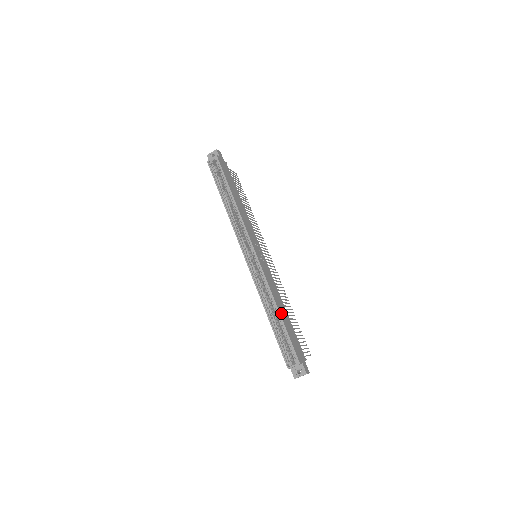
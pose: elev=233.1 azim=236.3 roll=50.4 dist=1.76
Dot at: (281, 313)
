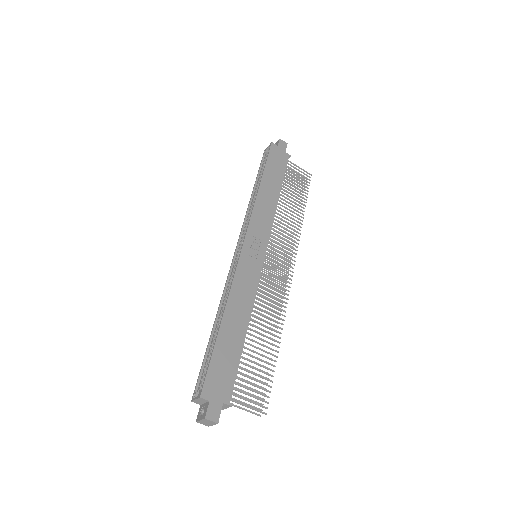
Dot at: (226, 324)
